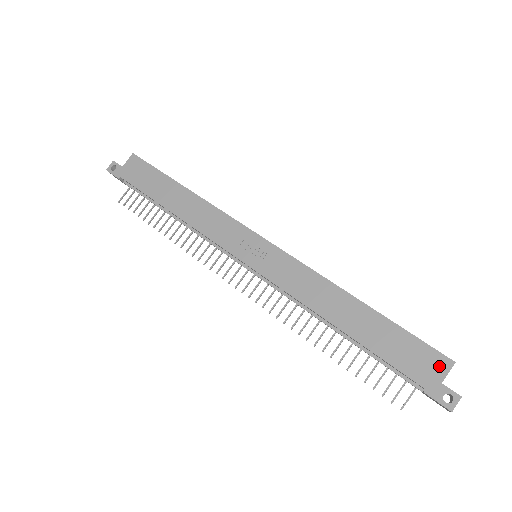
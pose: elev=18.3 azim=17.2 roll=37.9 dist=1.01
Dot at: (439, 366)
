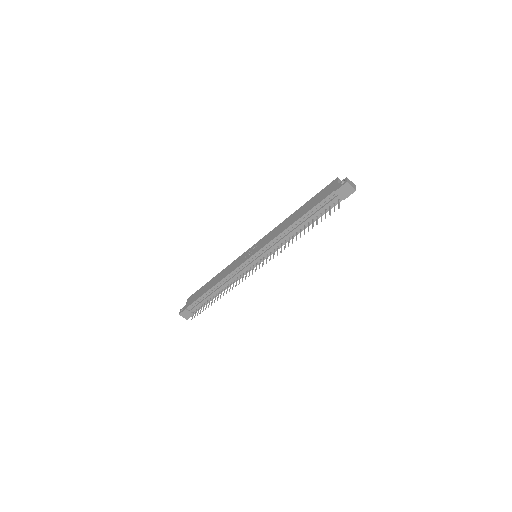
Dot at: (334, 184)
